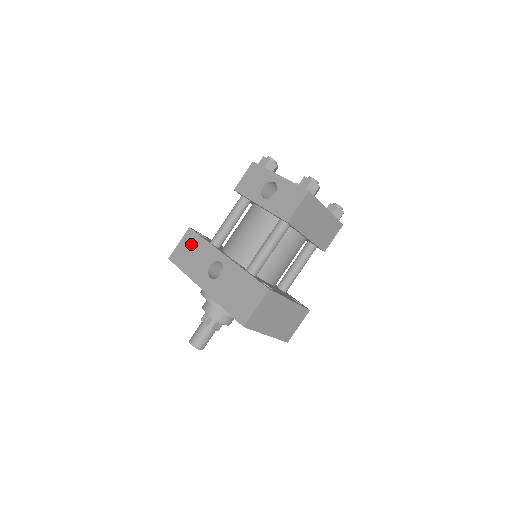
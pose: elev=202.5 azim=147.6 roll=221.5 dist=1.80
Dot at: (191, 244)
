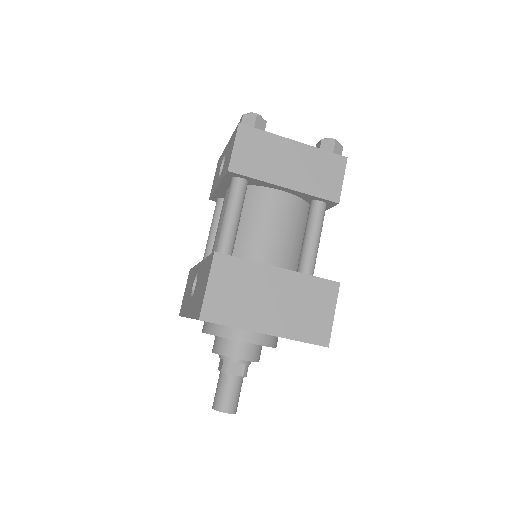
Dot at: (188, 283)
